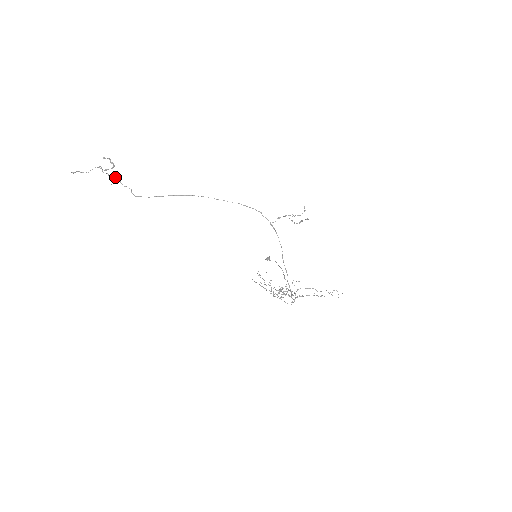
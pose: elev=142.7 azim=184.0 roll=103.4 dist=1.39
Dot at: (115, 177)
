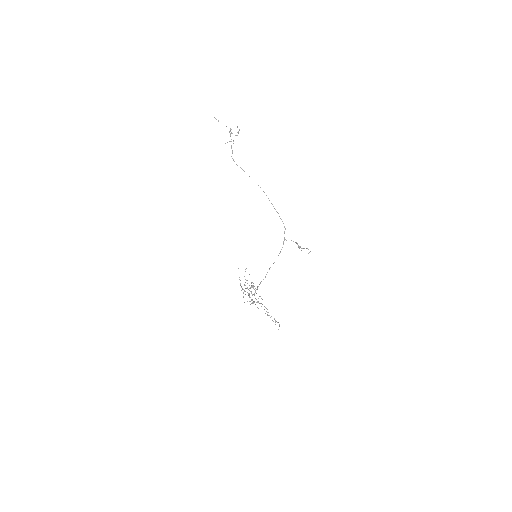
Dot at: occluded
